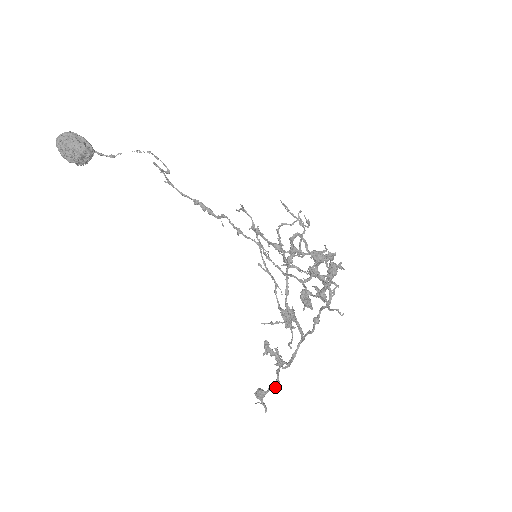
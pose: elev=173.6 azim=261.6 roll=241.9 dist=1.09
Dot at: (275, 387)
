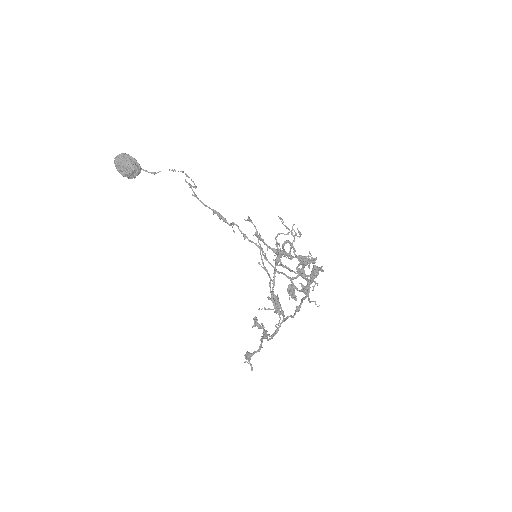
Dot at: (259, 351)
